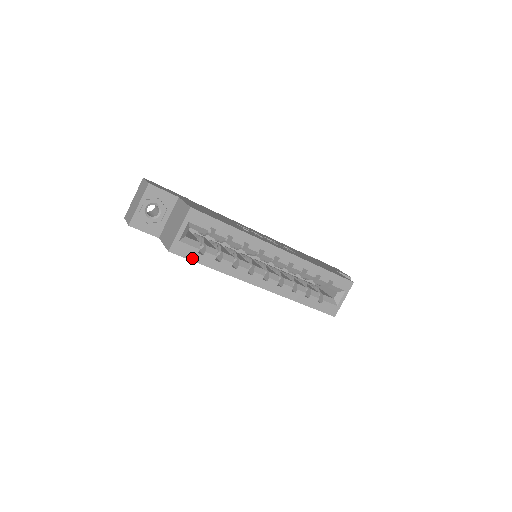
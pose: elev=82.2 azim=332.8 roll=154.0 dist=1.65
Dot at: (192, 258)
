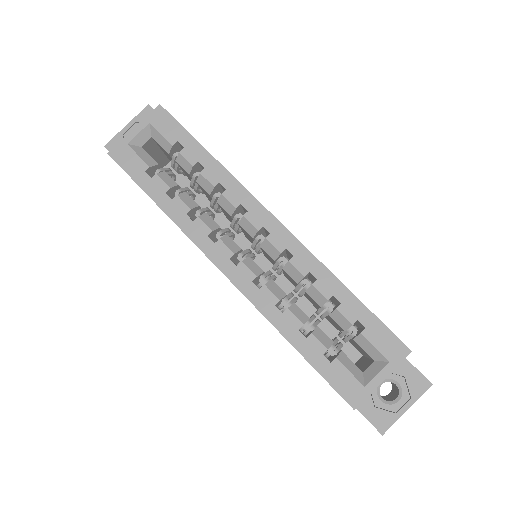
Dot at: (135, 176)
